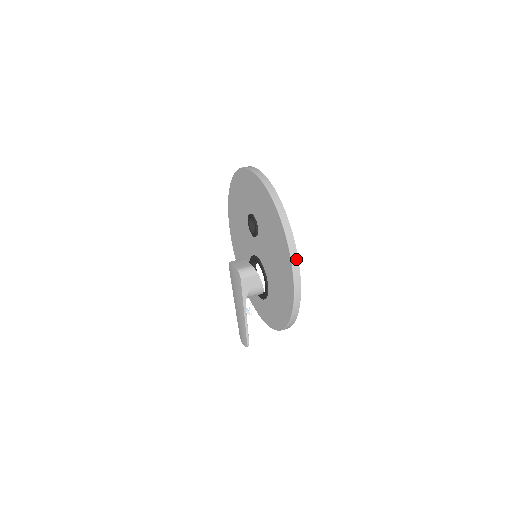
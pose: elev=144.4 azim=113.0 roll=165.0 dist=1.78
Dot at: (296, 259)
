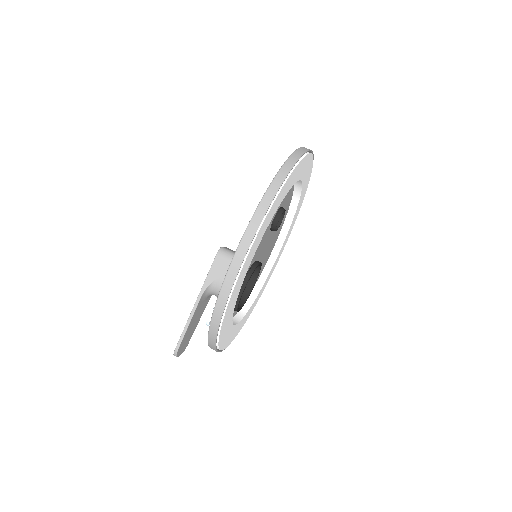
Dot at: (259, 219)
